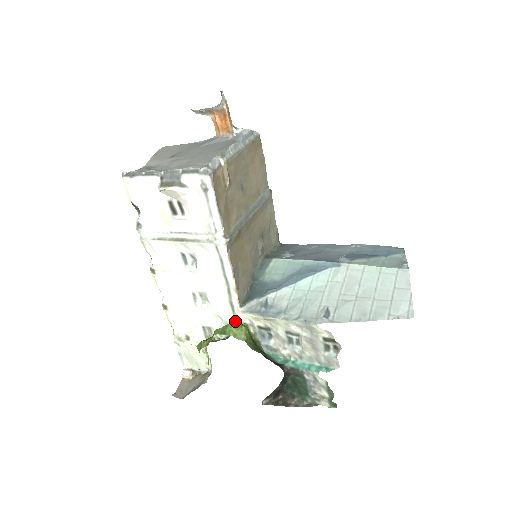
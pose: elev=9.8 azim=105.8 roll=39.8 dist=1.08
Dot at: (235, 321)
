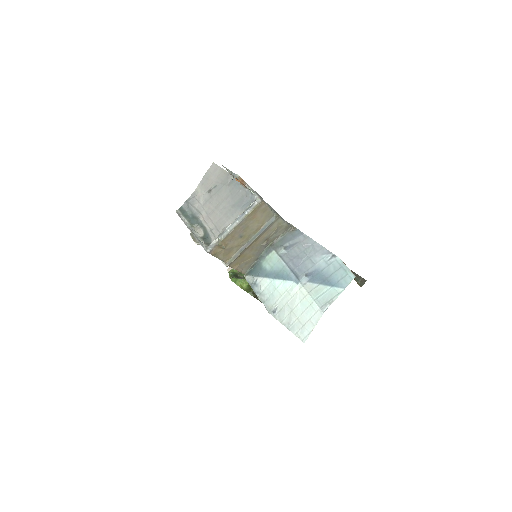
Dot at: occluded
